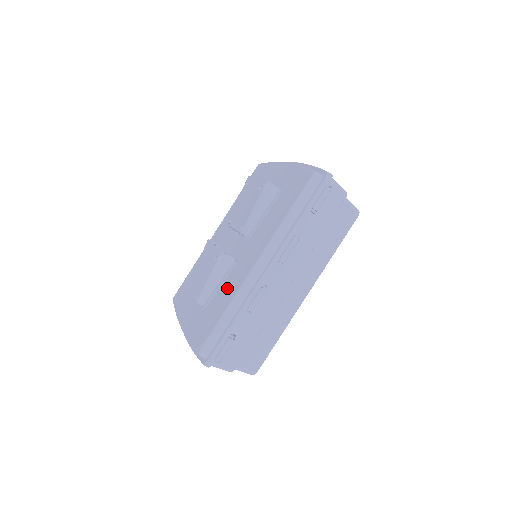
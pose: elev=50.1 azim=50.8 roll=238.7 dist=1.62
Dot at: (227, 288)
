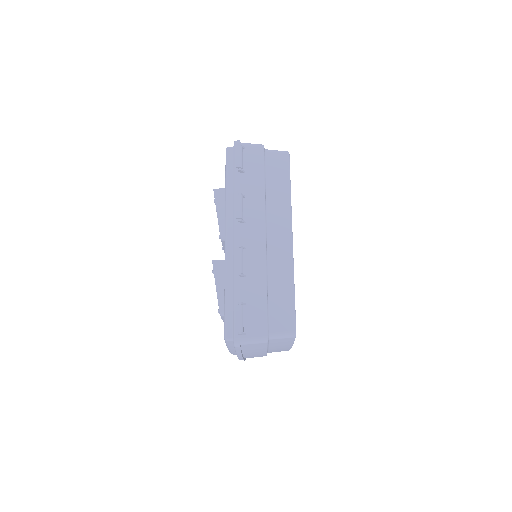
Dot at: occluded
